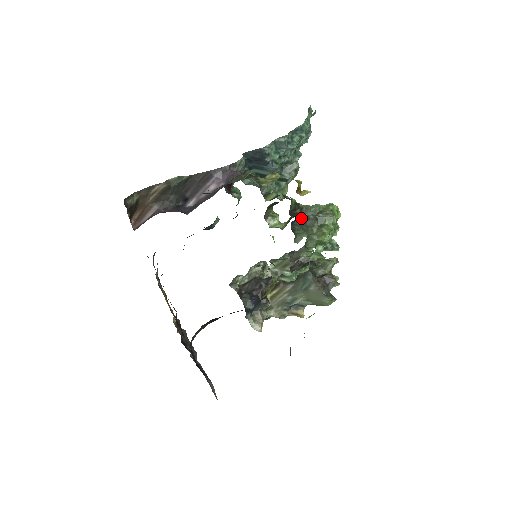
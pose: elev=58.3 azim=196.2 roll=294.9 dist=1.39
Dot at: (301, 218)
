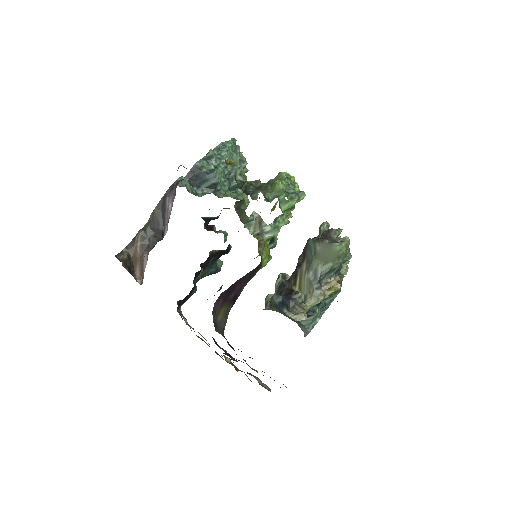
Dot at: (252, 187)
